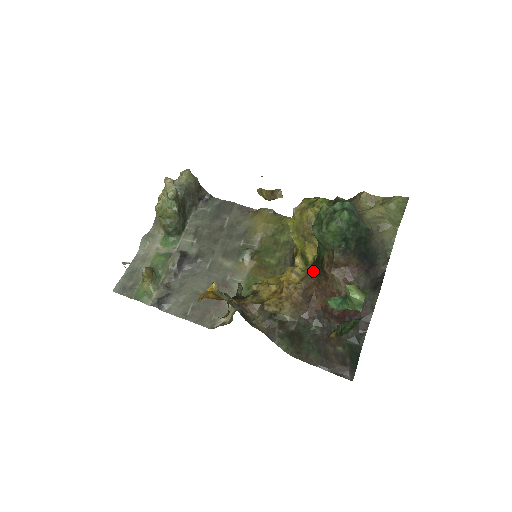
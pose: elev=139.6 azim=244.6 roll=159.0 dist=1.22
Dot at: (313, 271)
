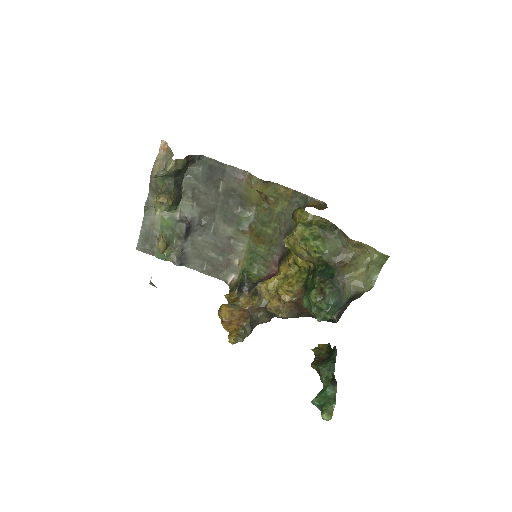
Dot at: (303, 294)
